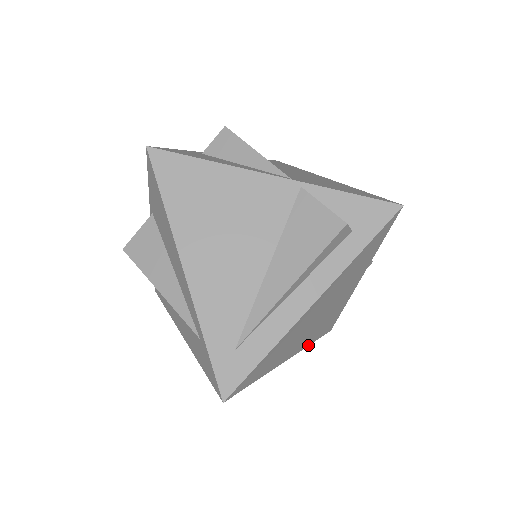
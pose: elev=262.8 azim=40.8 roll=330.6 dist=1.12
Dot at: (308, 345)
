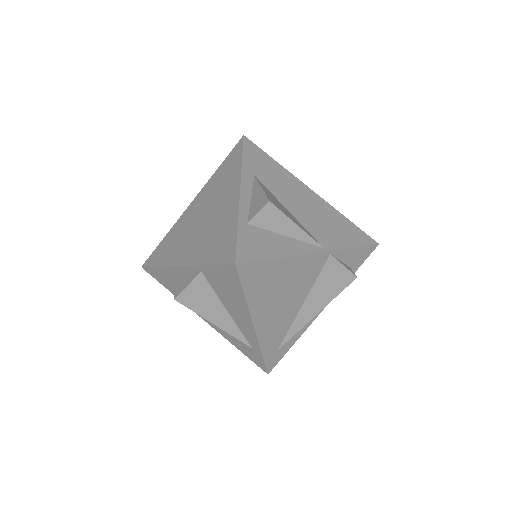
Dot at: occluded
